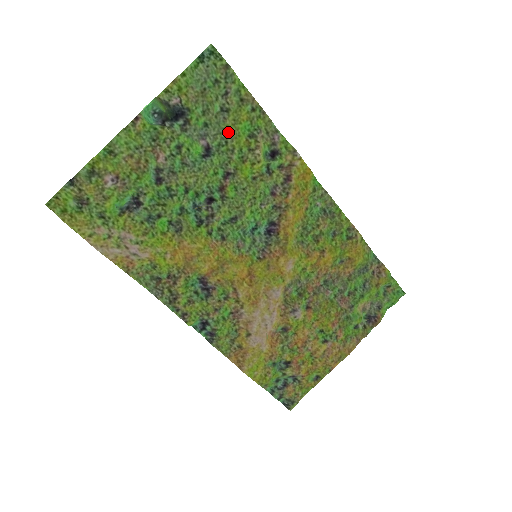
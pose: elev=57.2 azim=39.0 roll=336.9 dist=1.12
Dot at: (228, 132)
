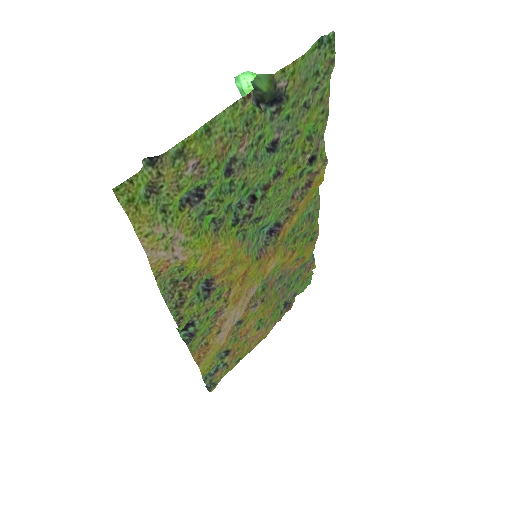
Dot at: (298, 130)
